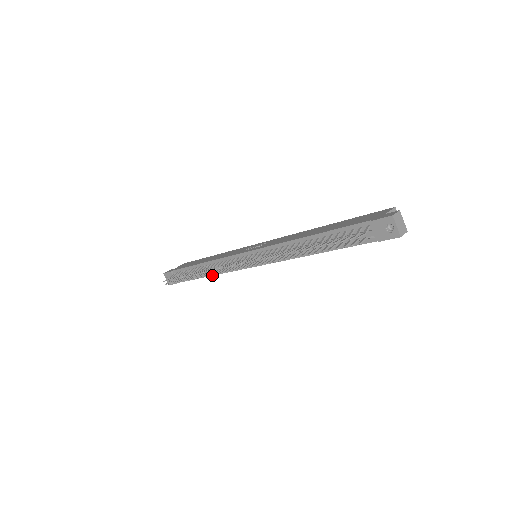
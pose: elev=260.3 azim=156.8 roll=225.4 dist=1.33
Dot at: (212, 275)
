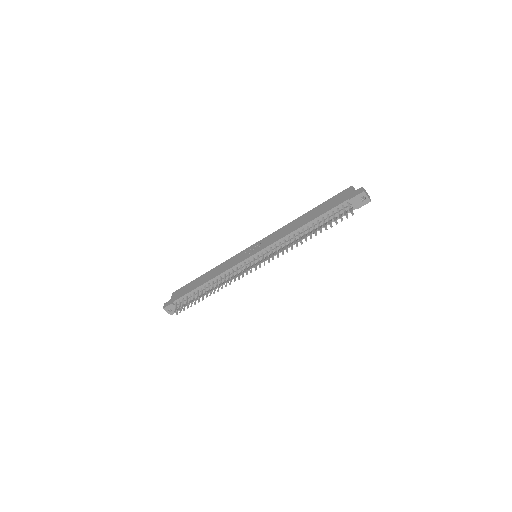
Dot at: occluded
